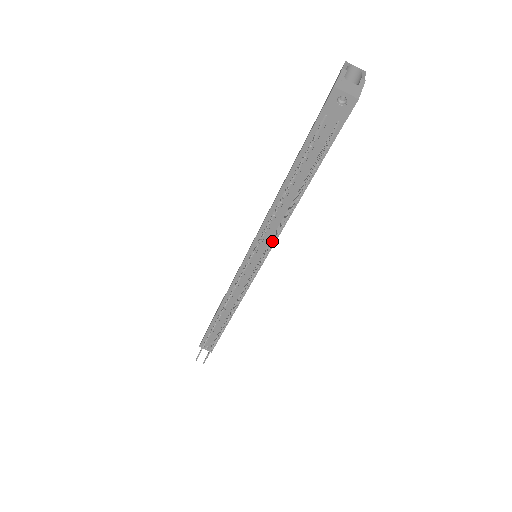
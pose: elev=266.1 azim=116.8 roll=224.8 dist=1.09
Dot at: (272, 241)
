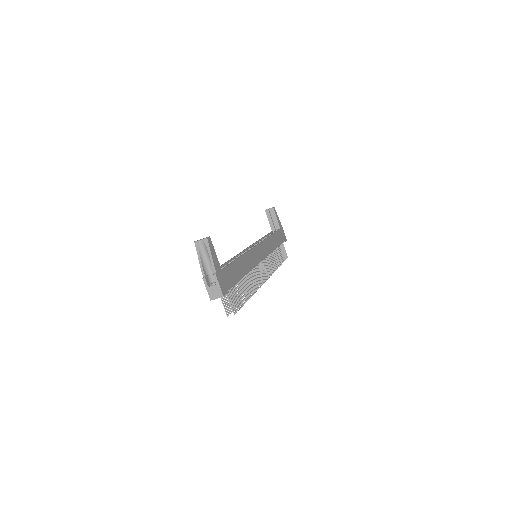
Dot at: (255, 290)
